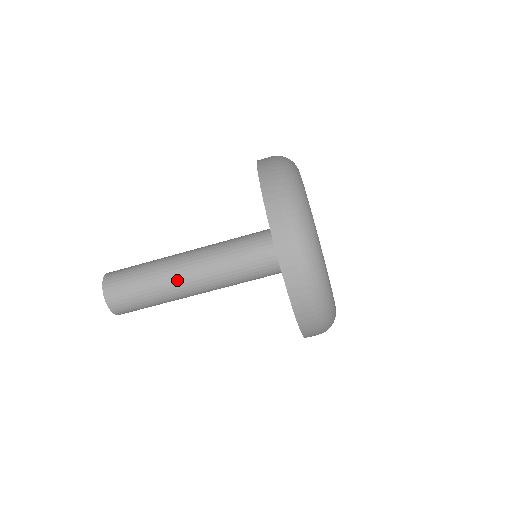
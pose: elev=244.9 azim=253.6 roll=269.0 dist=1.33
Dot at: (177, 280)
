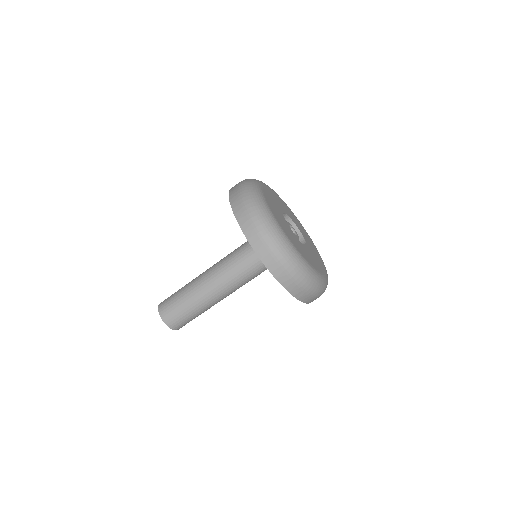
Dot at: (210, 297)
